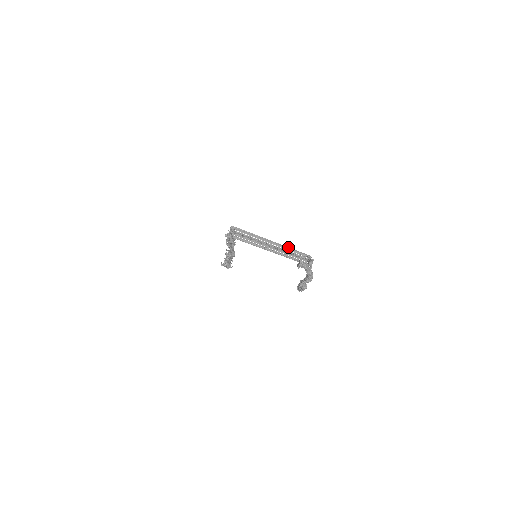
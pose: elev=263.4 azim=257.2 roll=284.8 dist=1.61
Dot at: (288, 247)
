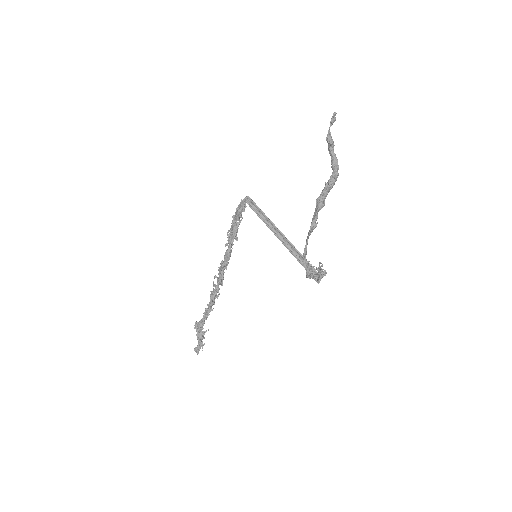
Dot at: (298, 252)
